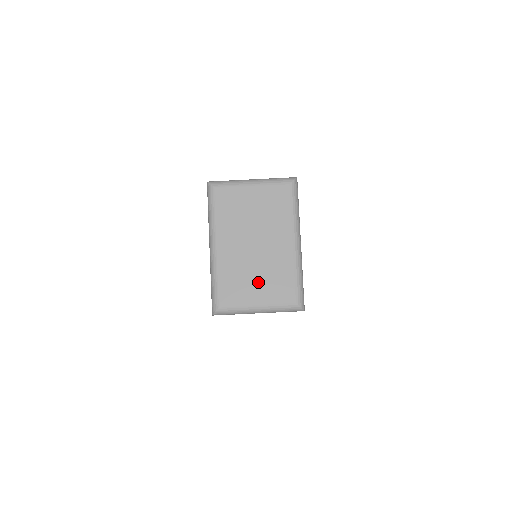
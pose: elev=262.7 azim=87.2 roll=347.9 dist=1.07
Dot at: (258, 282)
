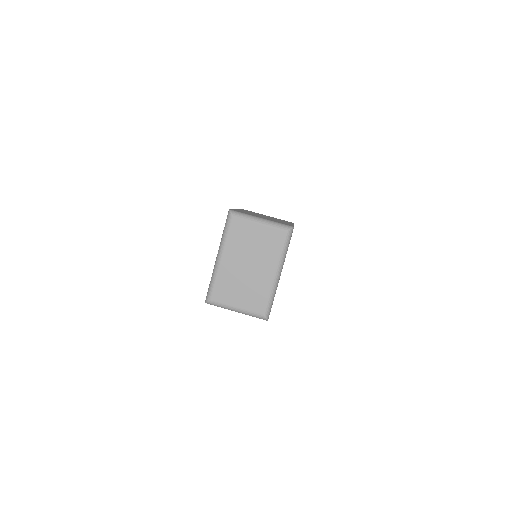
Dot at: (242, 292)
